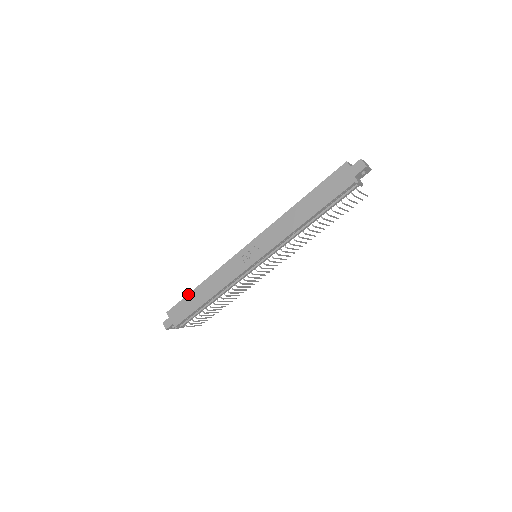
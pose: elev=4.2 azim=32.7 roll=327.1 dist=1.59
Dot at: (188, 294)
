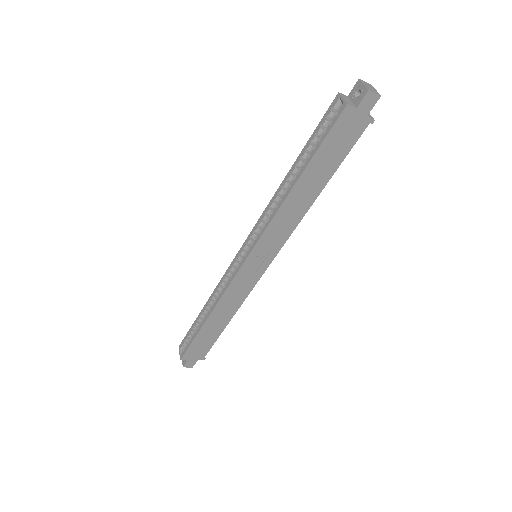
Dot at: (197, 335)
